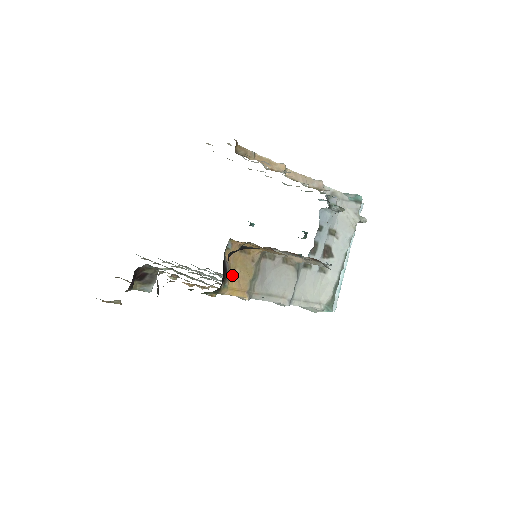
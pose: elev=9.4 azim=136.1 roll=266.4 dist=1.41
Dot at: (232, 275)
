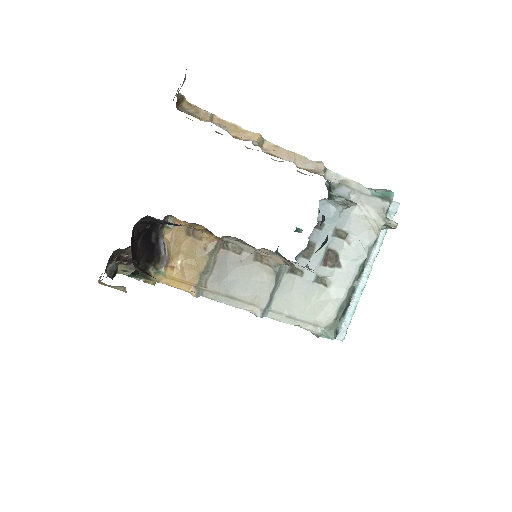
Dot at: (173, 261)
